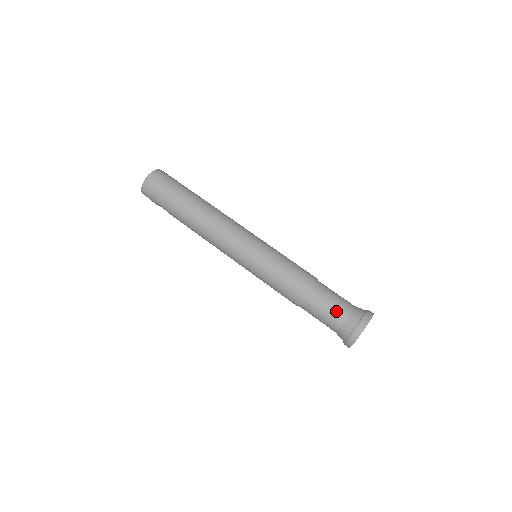
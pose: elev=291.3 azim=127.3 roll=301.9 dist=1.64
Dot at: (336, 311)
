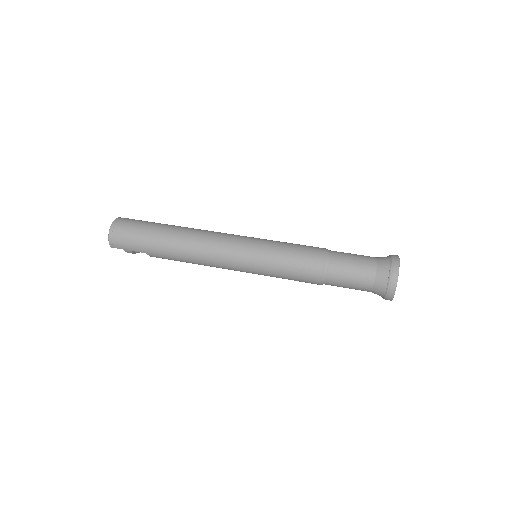
Dot at: (363, 266)
